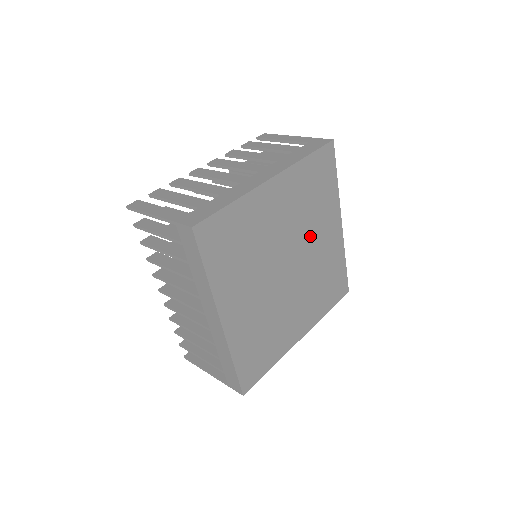
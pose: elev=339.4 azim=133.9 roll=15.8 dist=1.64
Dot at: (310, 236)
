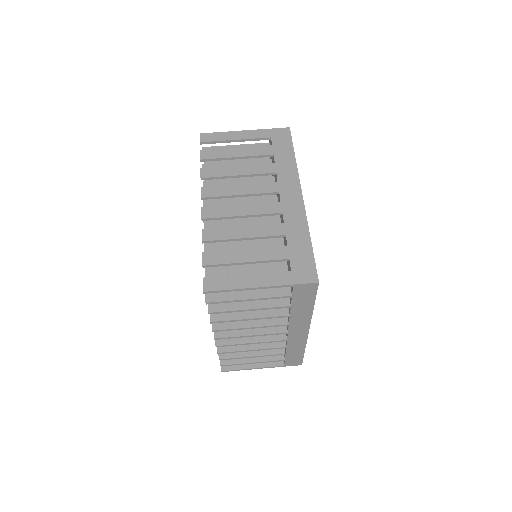
Dot at: occluded
